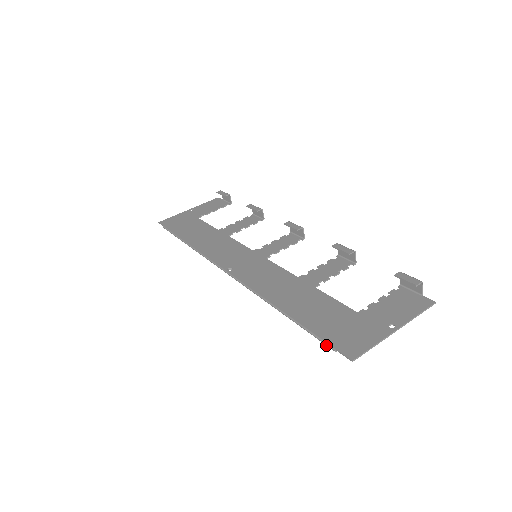
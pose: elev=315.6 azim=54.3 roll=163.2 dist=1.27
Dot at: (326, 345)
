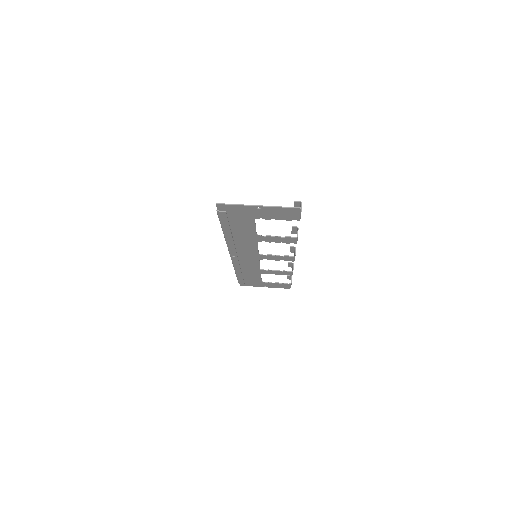
Dot at: (217, 214)
